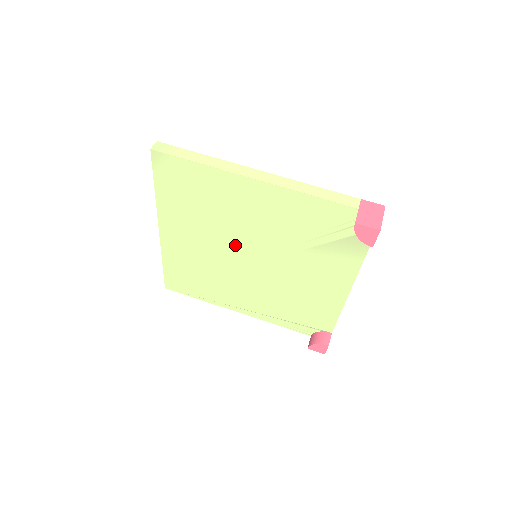
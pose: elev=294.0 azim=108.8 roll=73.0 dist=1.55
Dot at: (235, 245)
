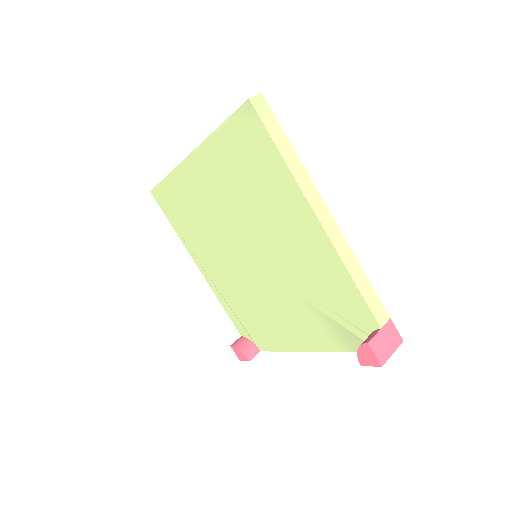
Dot at: (247, 235)
